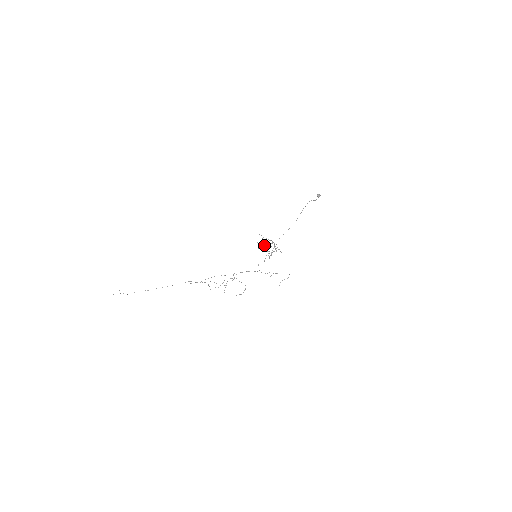
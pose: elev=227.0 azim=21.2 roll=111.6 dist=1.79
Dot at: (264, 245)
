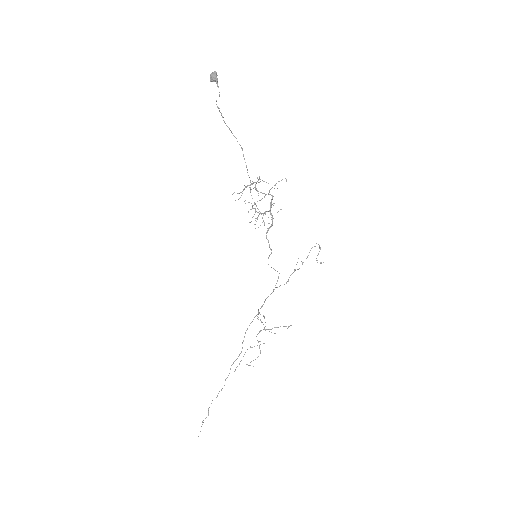
Dot at: occluded
